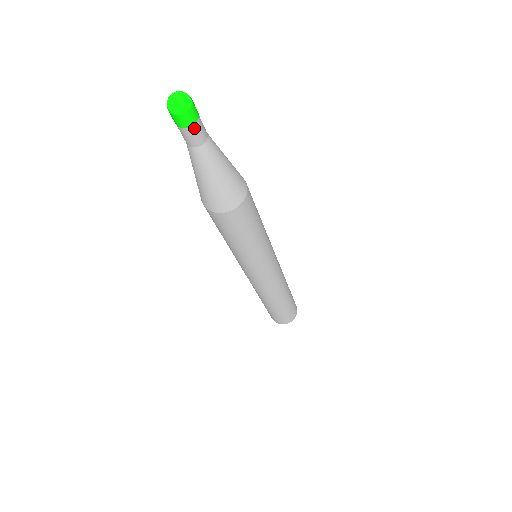
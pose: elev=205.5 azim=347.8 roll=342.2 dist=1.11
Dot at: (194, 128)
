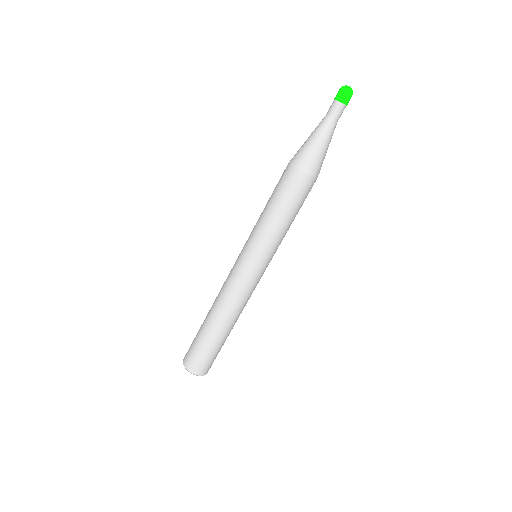
Dot at: (339, 105)
